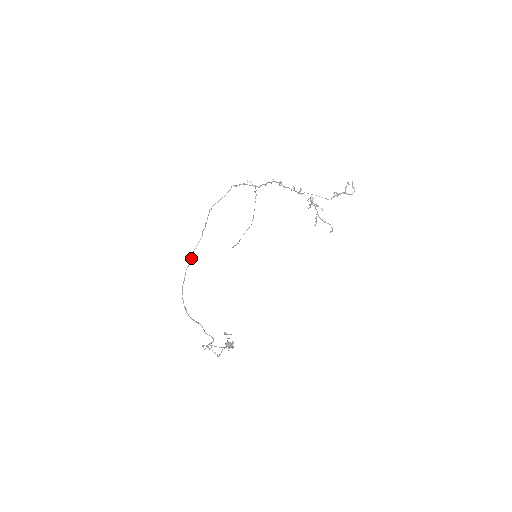
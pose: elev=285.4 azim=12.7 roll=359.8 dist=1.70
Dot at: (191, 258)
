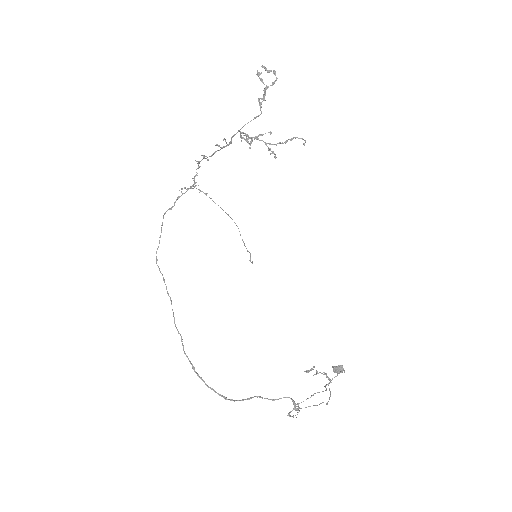
Dot at: occluded
